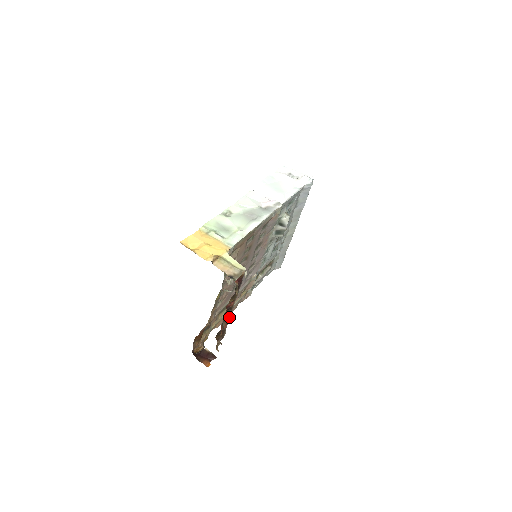
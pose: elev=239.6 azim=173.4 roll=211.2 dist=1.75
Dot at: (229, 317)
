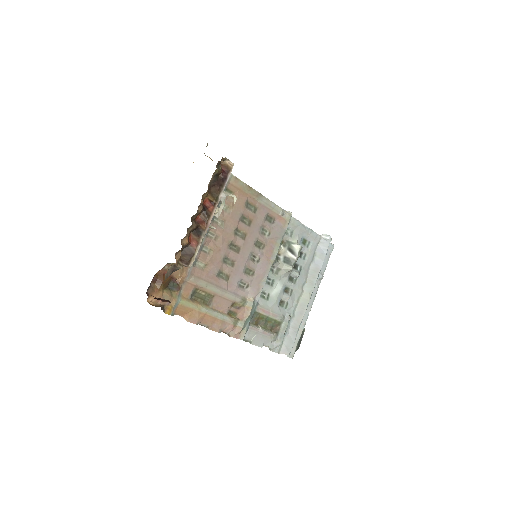
Dot at: (203, 230)
